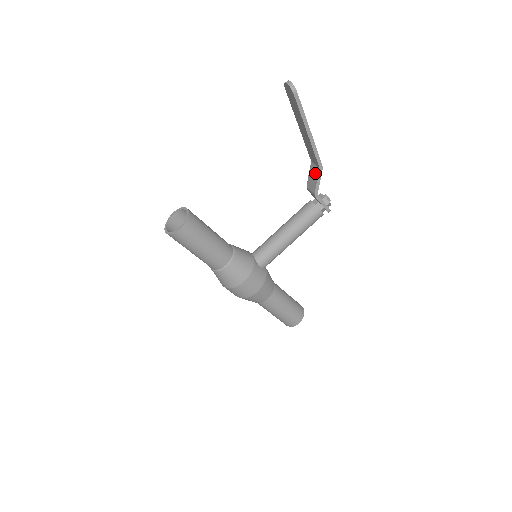
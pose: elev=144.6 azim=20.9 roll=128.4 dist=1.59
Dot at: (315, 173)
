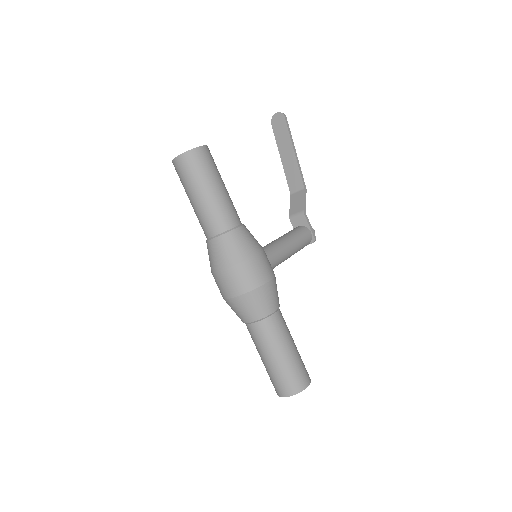
Dot at: (299, 196)
